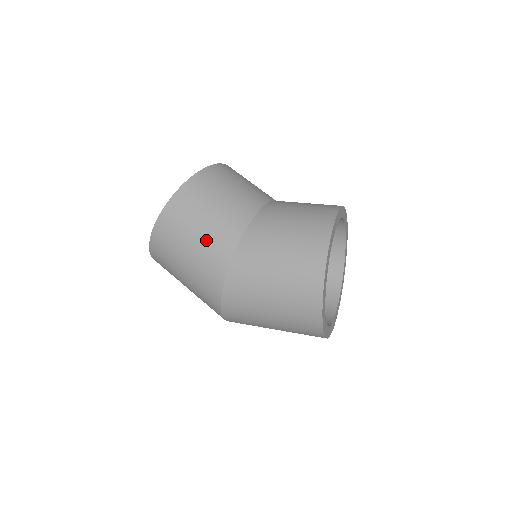
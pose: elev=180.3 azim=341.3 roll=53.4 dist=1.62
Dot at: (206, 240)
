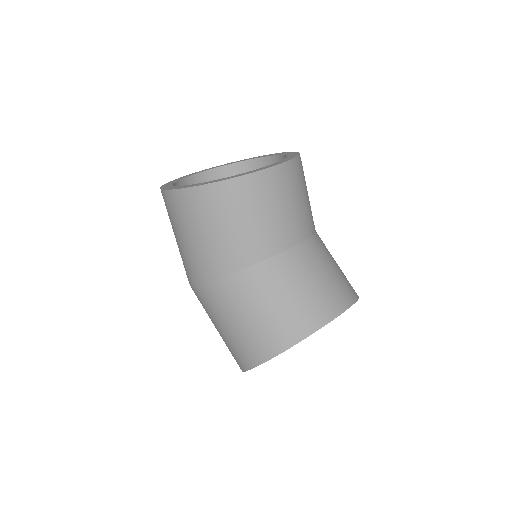
Dot at: (191, 251)
